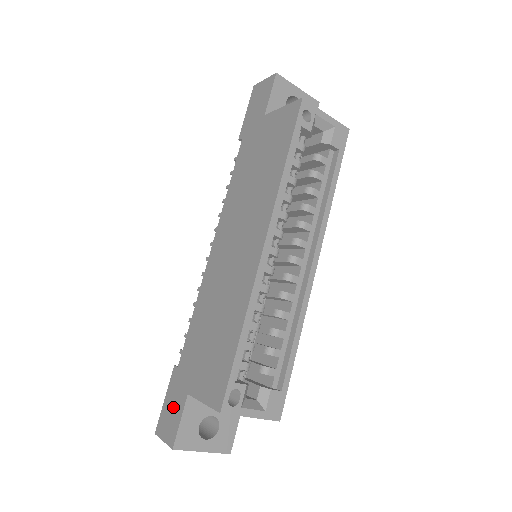
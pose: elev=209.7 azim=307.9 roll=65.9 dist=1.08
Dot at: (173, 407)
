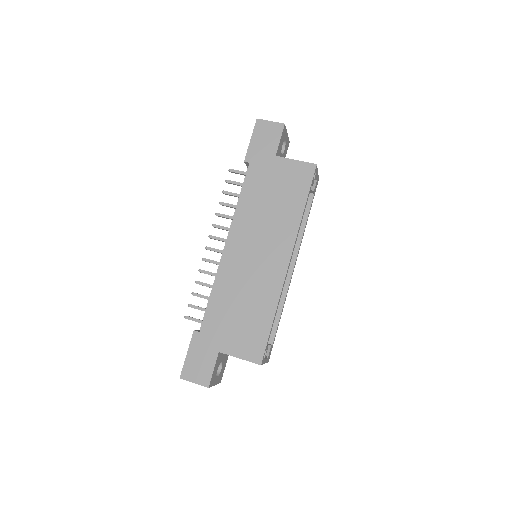
Dot at: (201, 360)
